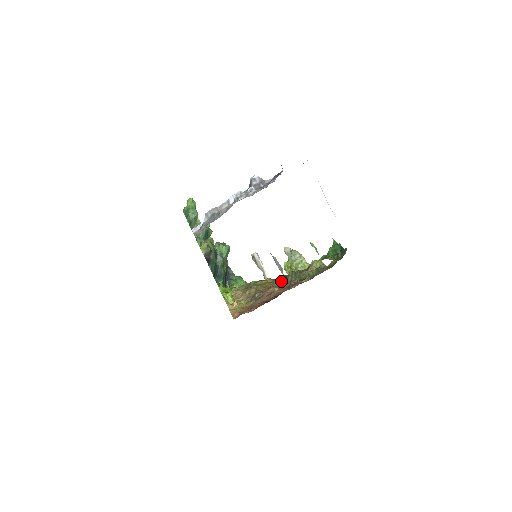
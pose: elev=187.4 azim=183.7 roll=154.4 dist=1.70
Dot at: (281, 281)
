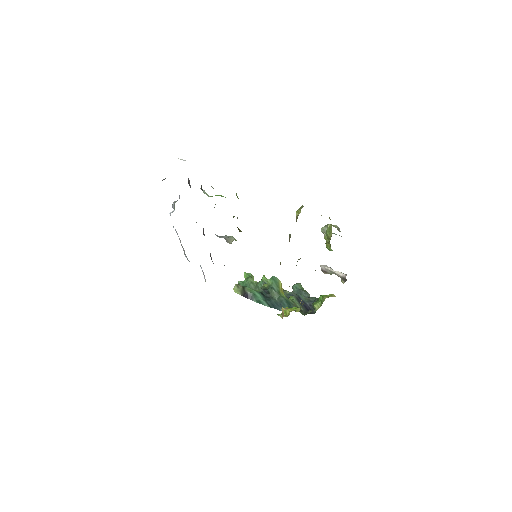
Dot at: occluded
